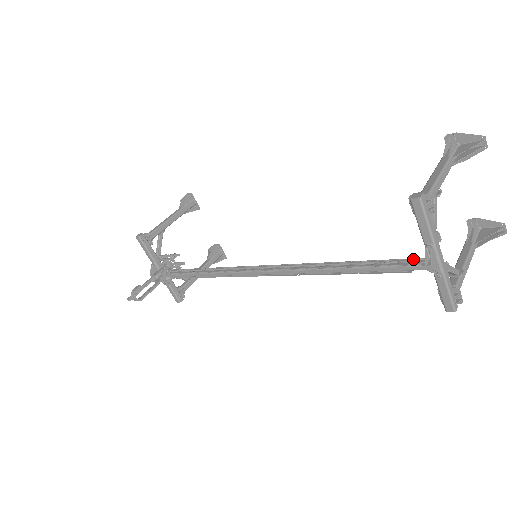
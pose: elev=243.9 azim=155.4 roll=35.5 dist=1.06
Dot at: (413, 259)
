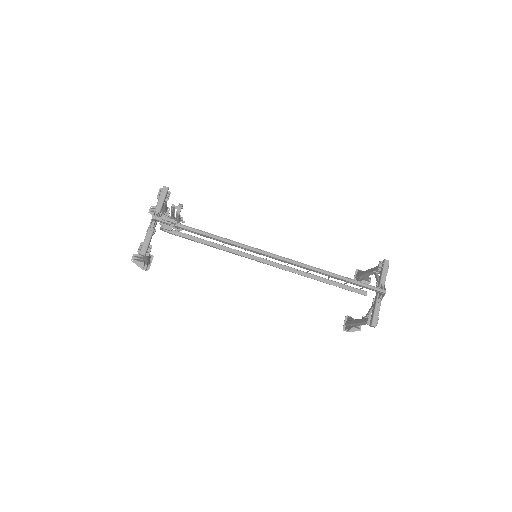
Dot at: (374, 287)
